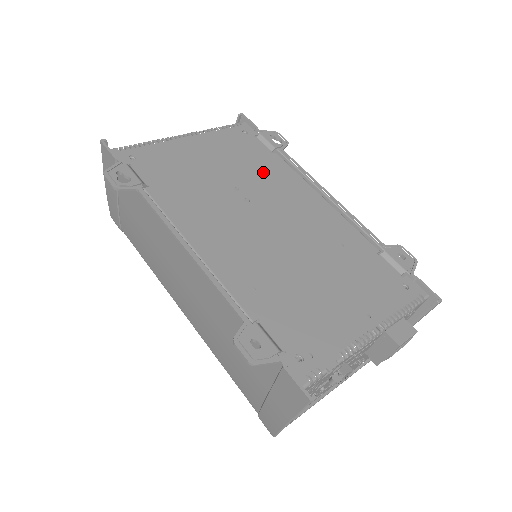
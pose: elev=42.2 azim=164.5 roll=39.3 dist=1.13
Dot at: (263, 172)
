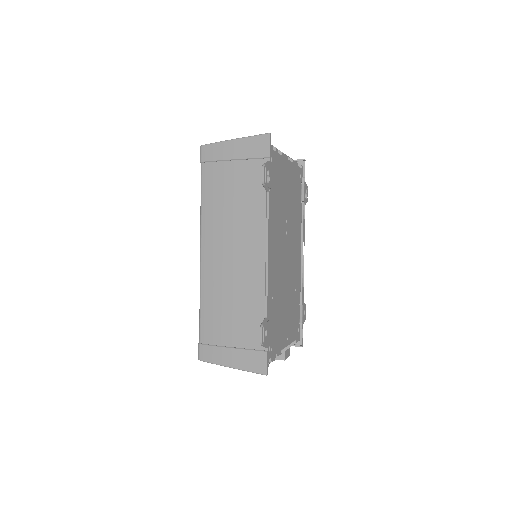
Dot at: (295, 216)
